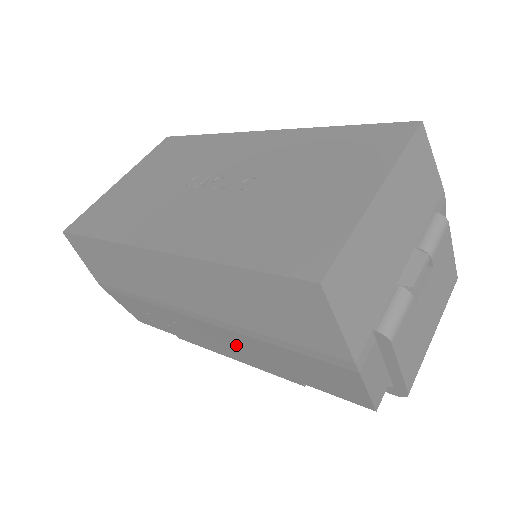
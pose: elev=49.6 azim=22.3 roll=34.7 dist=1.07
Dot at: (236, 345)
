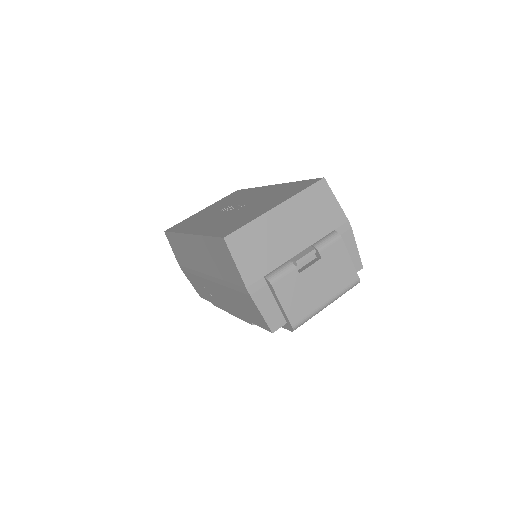
Dot at: (225, 297)
